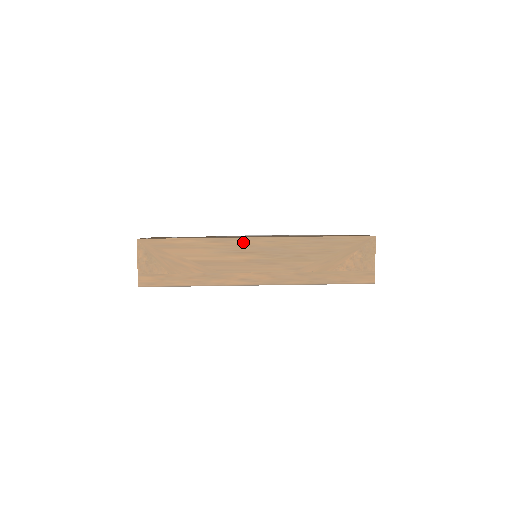
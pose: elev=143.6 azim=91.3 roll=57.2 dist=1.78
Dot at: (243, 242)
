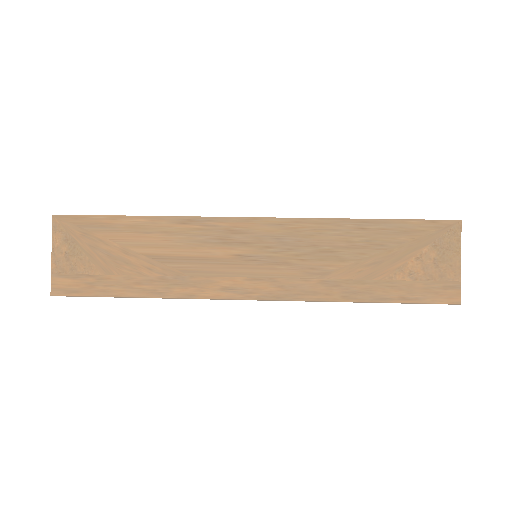
Dot at: (230, 225)
